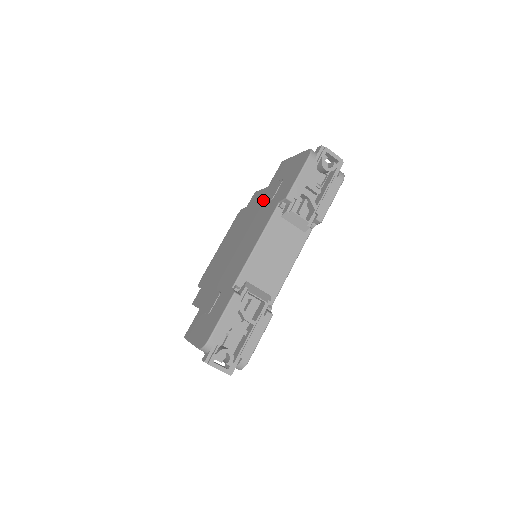
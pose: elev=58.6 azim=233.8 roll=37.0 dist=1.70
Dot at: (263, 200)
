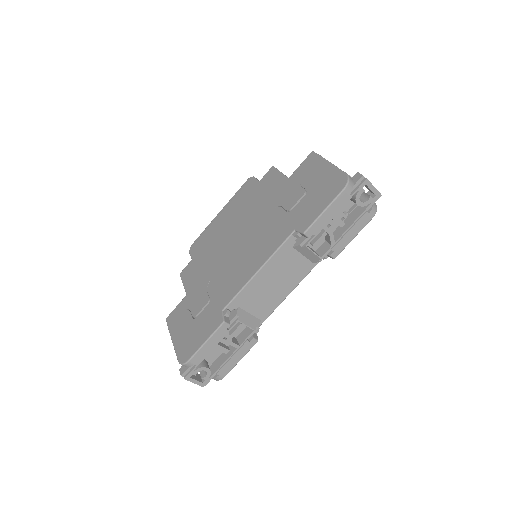
Dot at: (278, 199)
